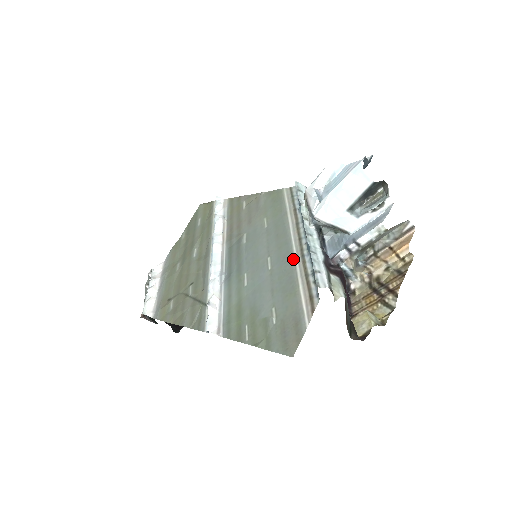
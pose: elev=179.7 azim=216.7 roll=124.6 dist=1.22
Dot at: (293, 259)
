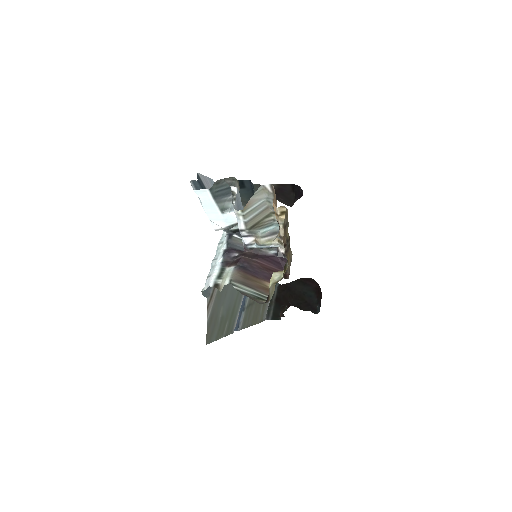
Dot at: occluded
